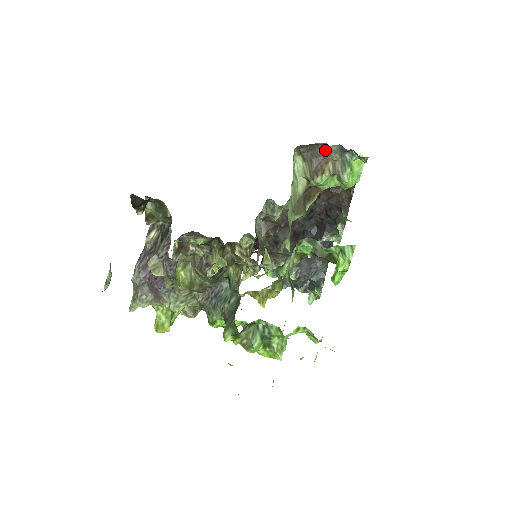
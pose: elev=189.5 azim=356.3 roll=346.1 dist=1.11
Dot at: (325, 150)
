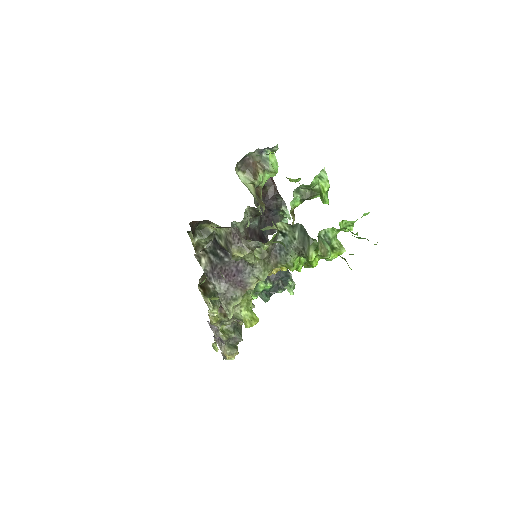
Dot at: (251, 158)
